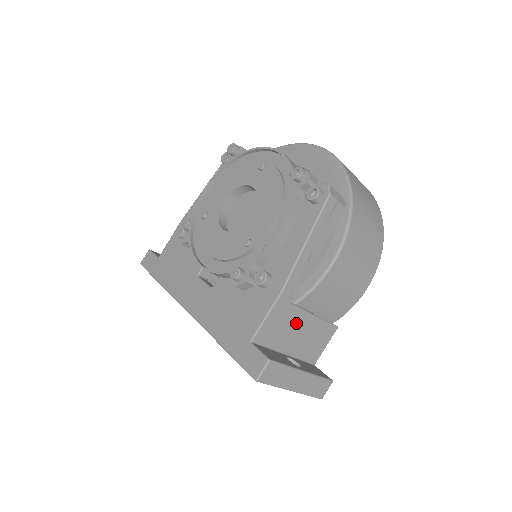
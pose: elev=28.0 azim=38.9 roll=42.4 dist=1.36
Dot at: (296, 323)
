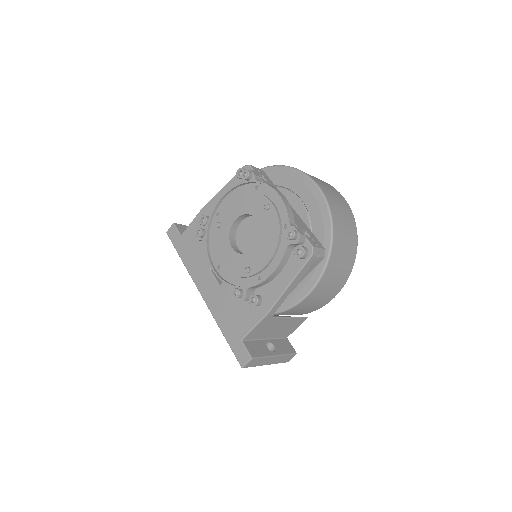
Dot at: (276, 324)
